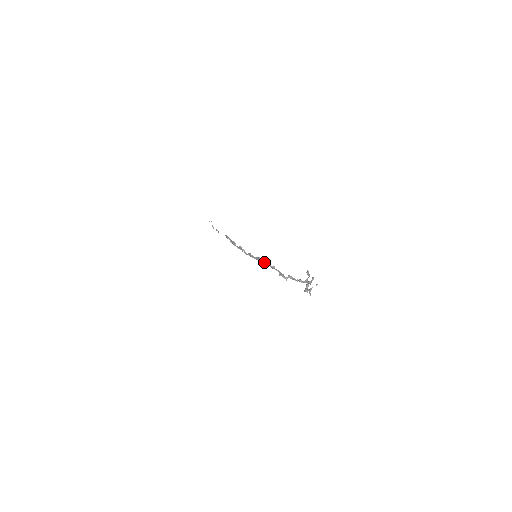
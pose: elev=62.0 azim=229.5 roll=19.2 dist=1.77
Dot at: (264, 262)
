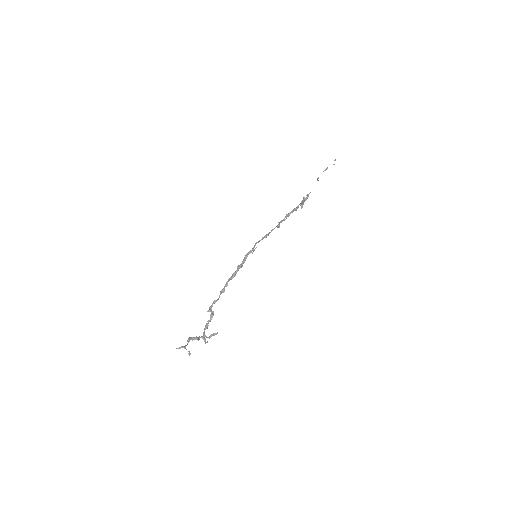
Dot at: (231, 277)
